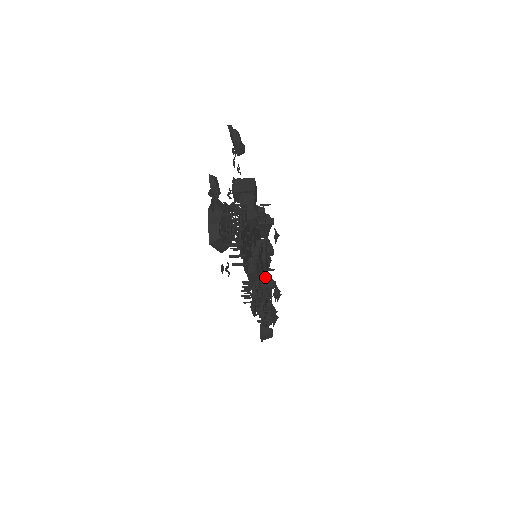
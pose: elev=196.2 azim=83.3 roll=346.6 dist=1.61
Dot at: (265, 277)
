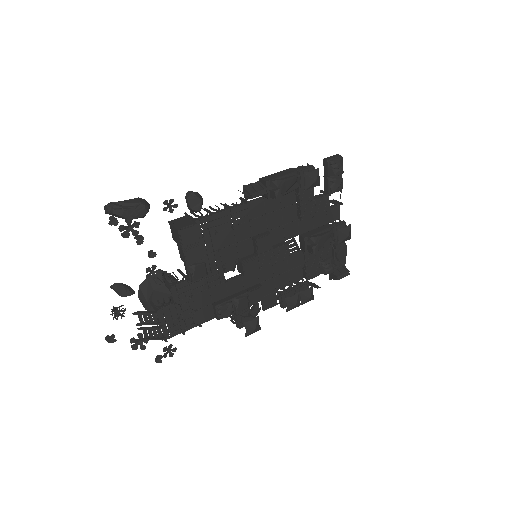
Dot at: (303, 241)
